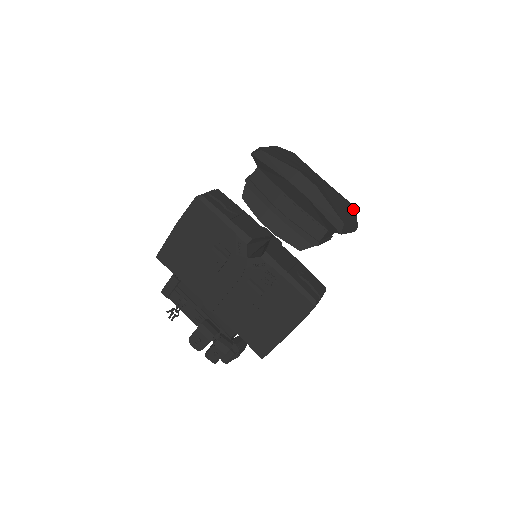
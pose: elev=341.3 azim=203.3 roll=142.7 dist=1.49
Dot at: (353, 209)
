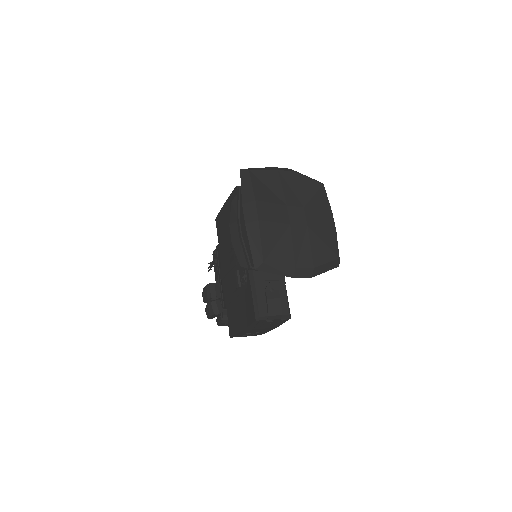
Dot at: (326, 260)
